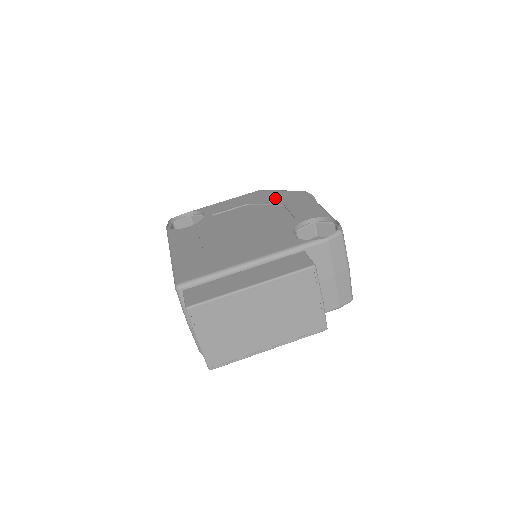
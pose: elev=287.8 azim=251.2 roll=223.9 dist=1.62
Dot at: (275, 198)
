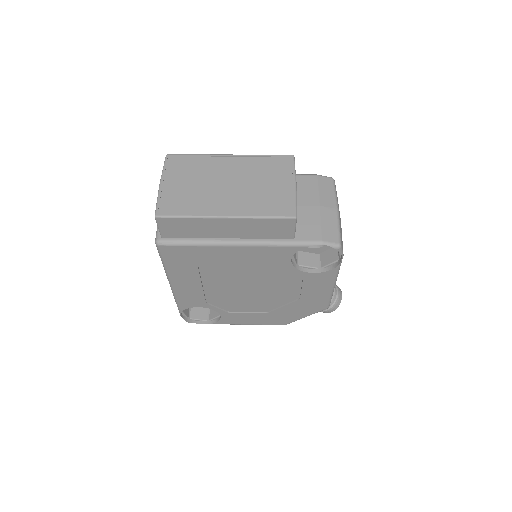
Dot at: occluded
